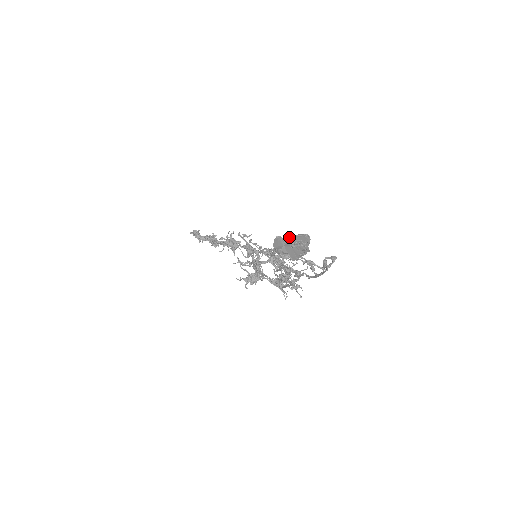
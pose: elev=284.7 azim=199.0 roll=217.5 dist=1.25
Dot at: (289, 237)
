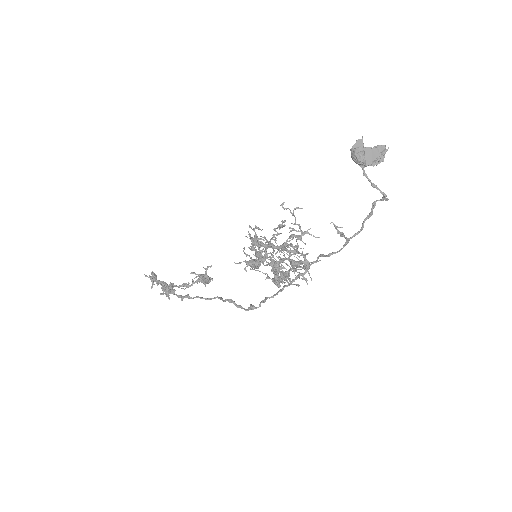
Dot at: occluded
